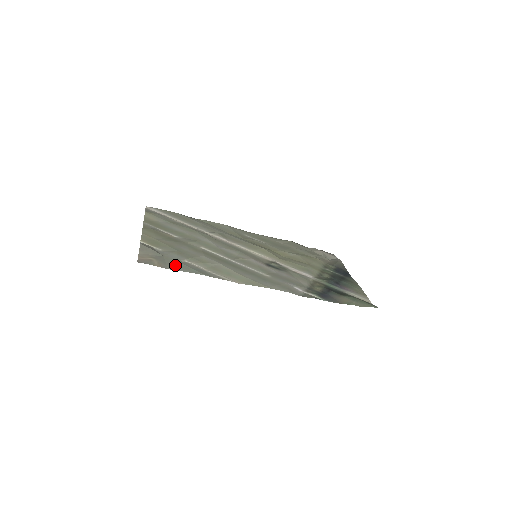
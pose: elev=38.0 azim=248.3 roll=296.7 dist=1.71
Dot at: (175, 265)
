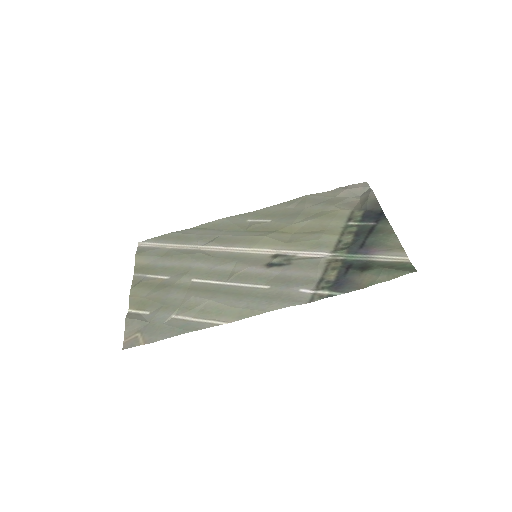
Dot at: (160, 332)
